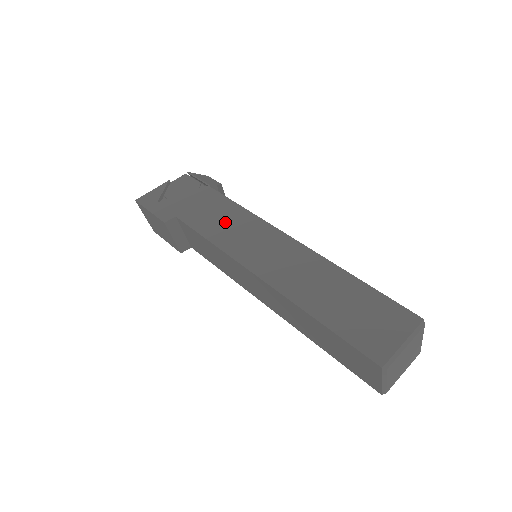
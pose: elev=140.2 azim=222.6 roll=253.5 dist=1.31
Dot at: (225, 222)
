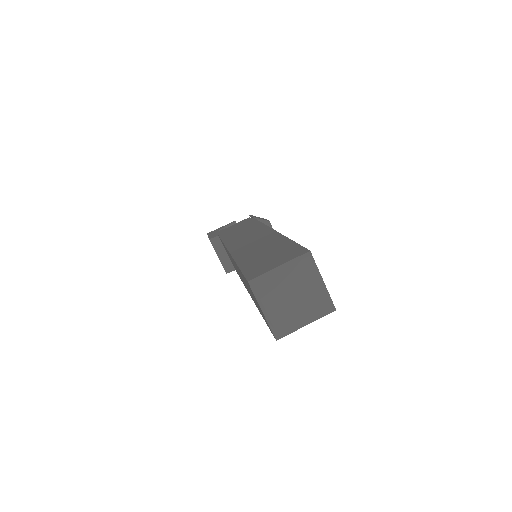
Dot at: (242, 231)
